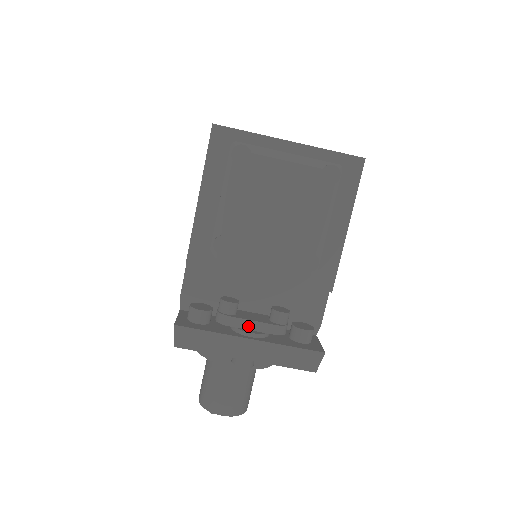
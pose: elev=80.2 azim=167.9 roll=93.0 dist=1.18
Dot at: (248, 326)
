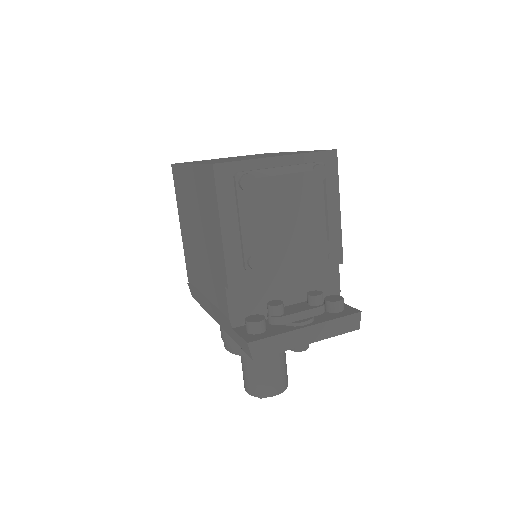
Dot at: (299, 317)
